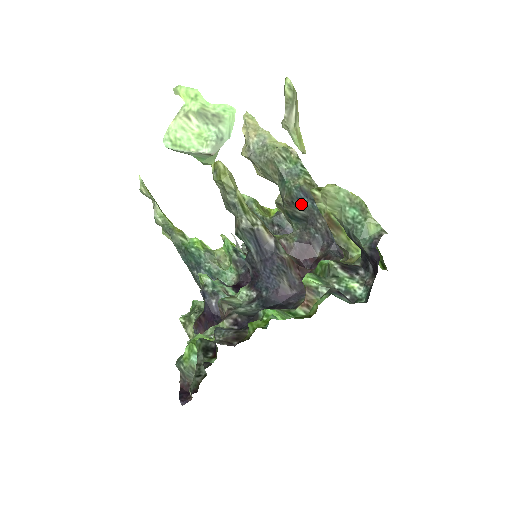
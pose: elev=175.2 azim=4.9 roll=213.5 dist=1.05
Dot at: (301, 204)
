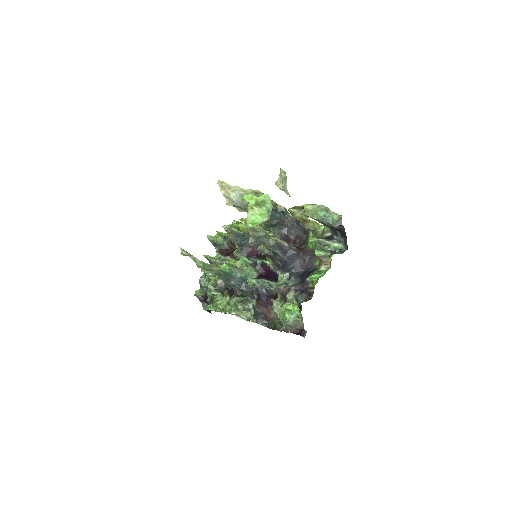
Dot at: (274, 217)
